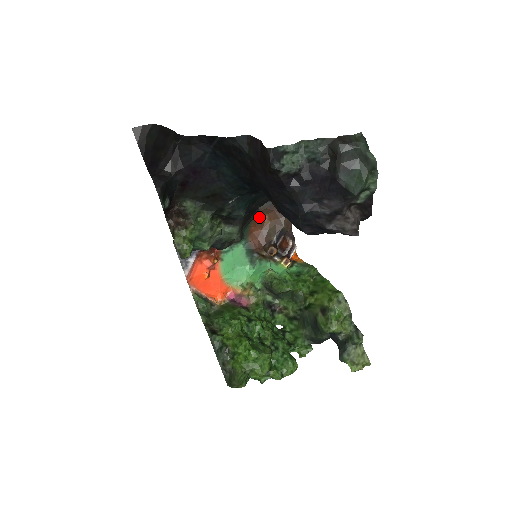
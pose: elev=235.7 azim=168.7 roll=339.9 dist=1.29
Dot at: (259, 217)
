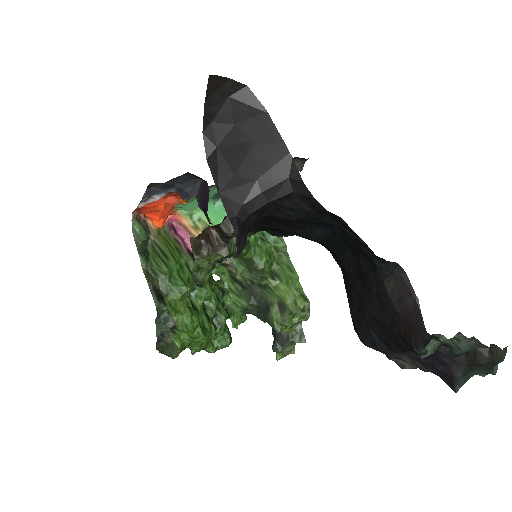
Dot at: occluded
